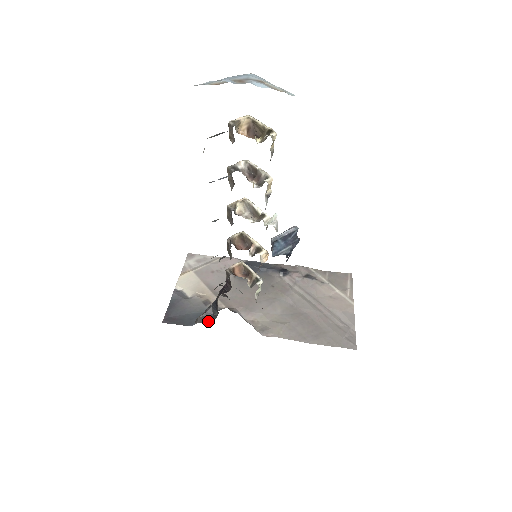
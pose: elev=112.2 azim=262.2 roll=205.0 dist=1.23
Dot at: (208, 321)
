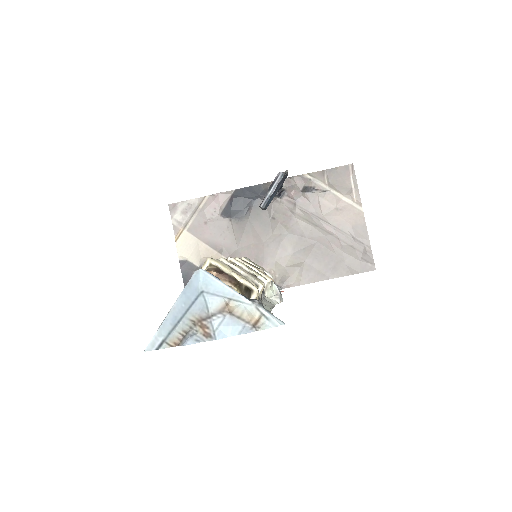
Dot at: occluded
